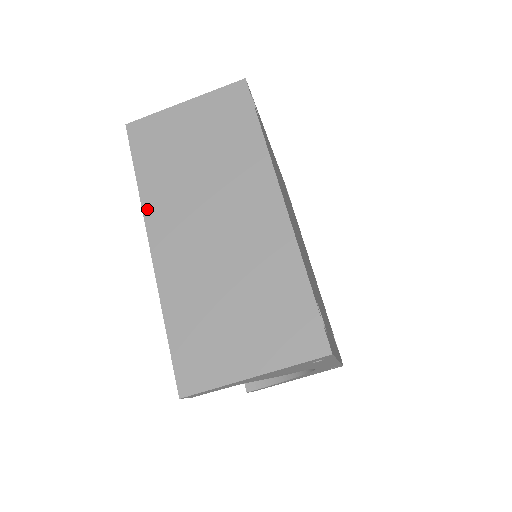
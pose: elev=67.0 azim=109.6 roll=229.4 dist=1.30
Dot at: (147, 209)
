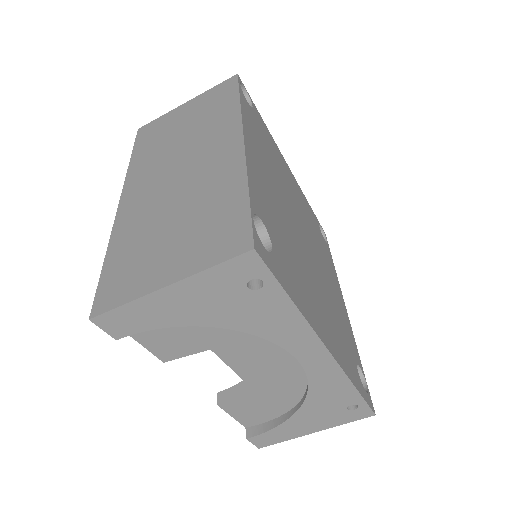
Dot at: (129, 176)
